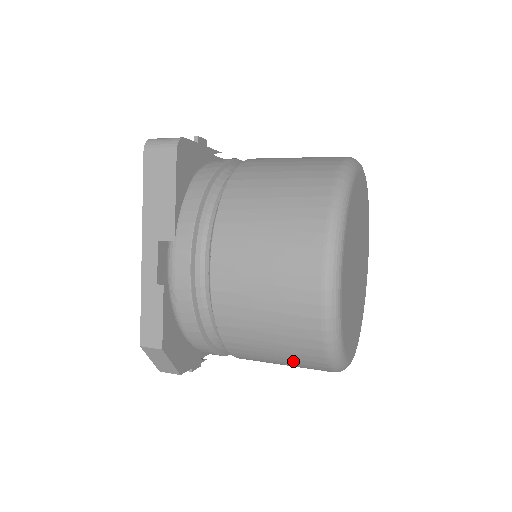
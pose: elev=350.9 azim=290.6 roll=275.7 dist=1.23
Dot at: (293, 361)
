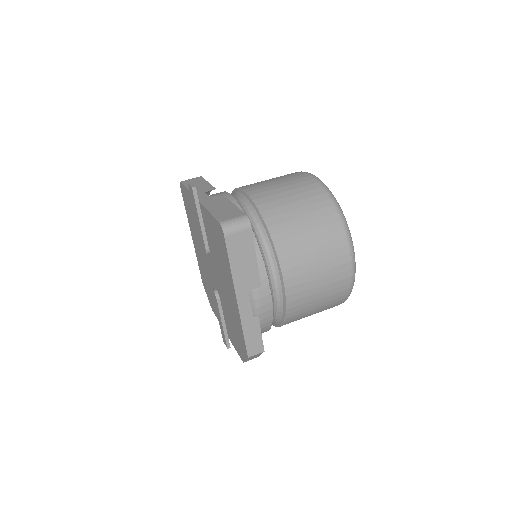
Dot at: occluded
